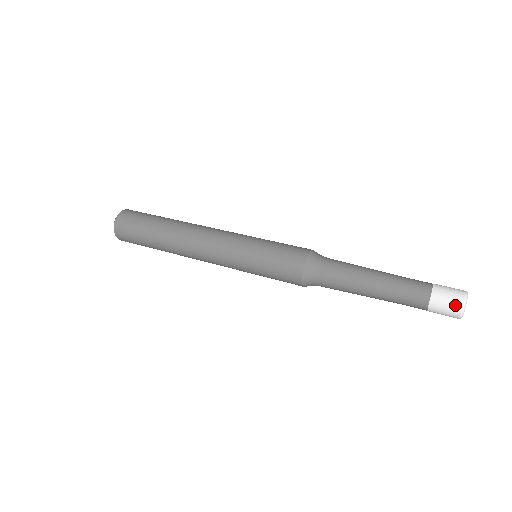
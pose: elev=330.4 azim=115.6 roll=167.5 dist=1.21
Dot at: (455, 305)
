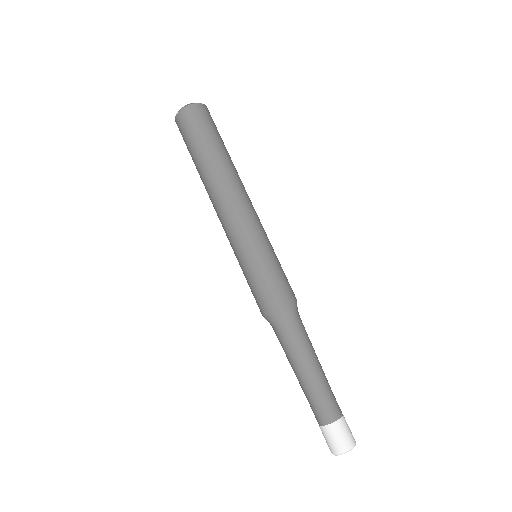
Dot at: (340, 445)
